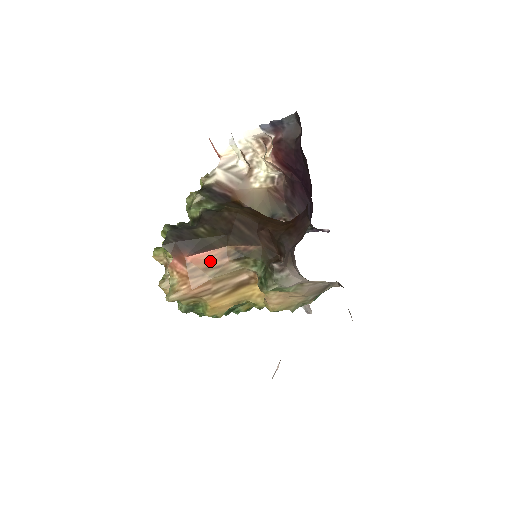
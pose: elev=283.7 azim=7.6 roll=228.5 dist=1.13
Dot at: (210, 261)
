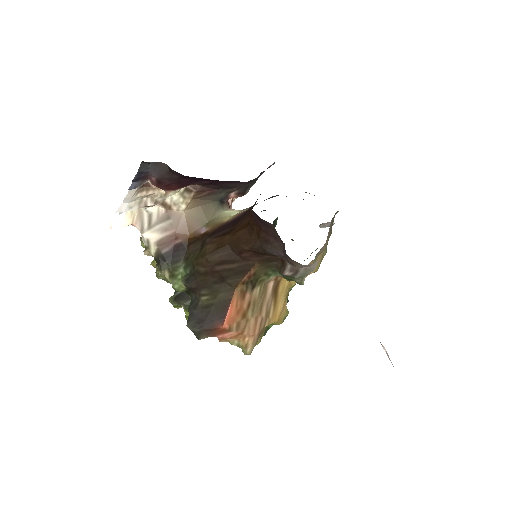
Dot at: (239, 310)
